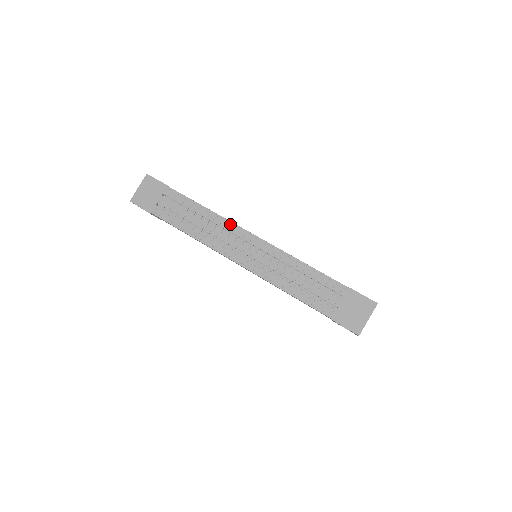
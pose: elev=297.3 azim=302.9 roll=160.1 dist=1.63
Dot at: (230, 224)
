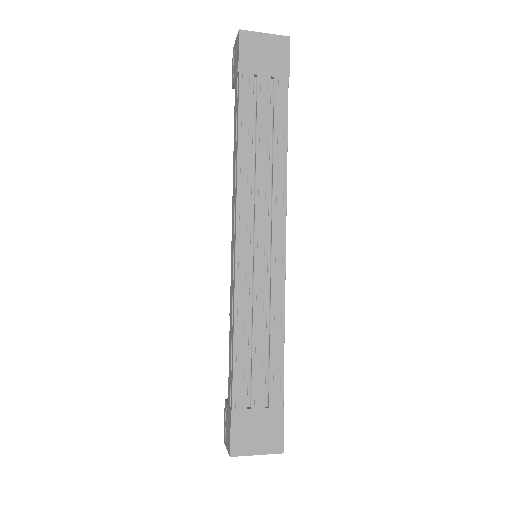
Dot at: (283, 200)
